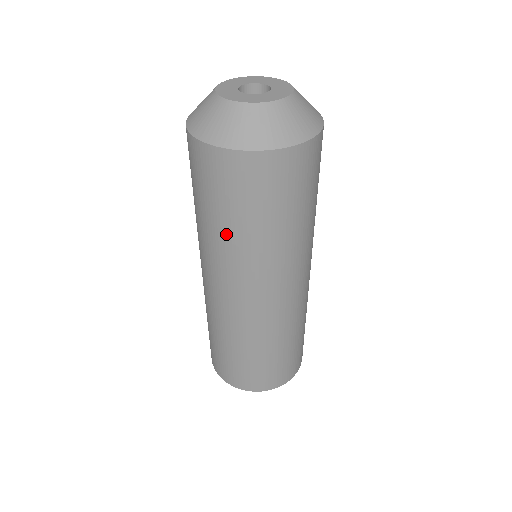
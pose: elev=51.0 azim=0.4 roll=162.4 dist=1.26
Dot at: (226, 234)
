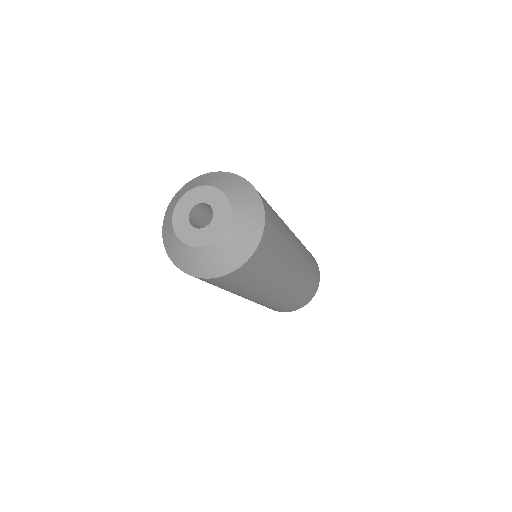
Dot at: (235, 291)
